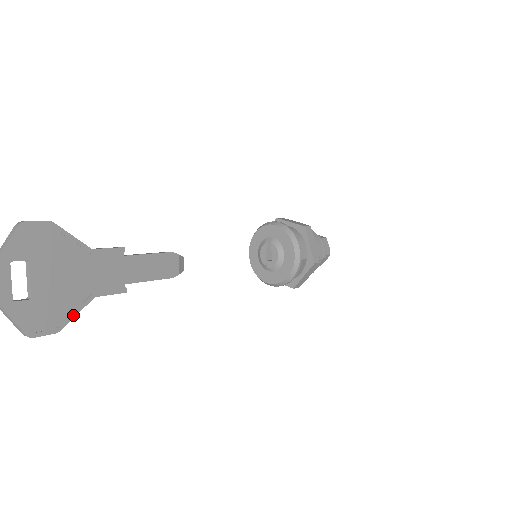
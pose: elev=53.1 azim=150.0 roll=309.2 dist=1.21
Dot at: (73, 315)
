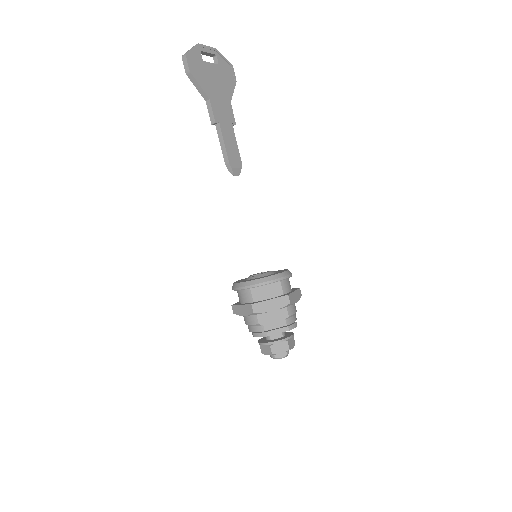
Dot at: (199, 83)
